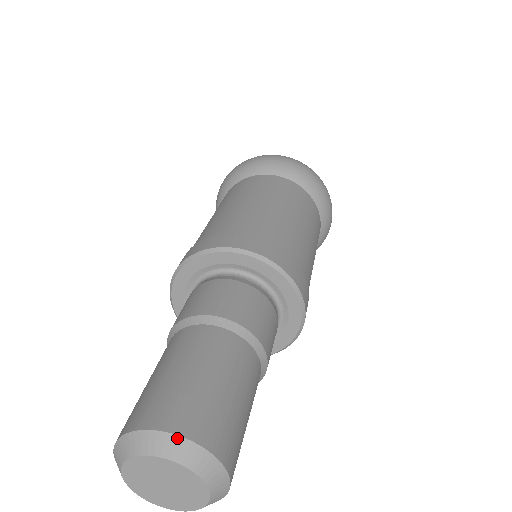
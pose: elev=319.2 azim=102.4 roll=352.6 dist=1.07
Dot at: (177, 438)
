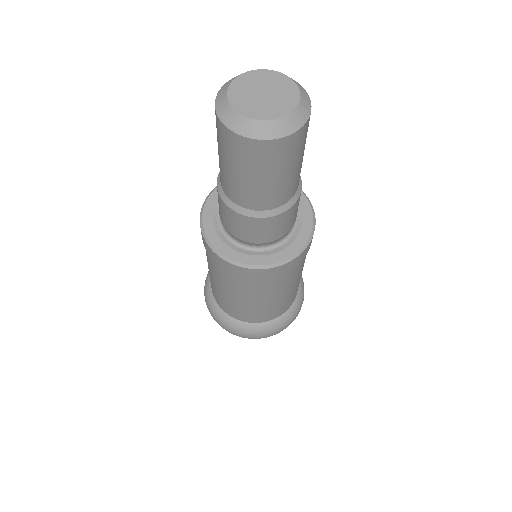
Dot at: occluded
